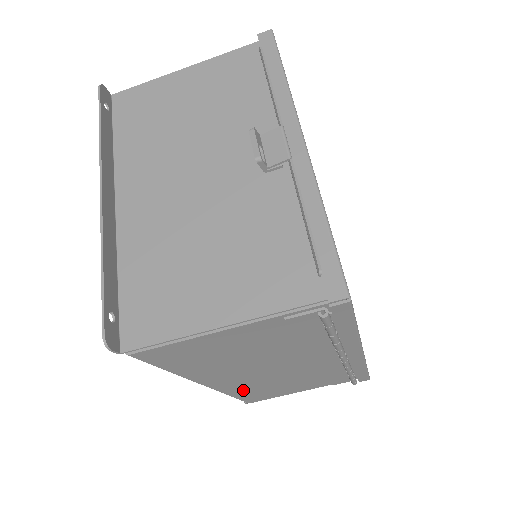
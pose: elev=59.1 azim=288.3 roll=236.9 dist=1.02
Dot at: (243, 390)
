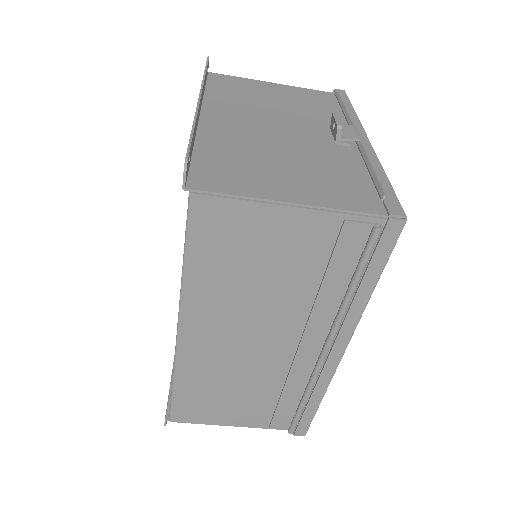
Dot at: (195, 375)
